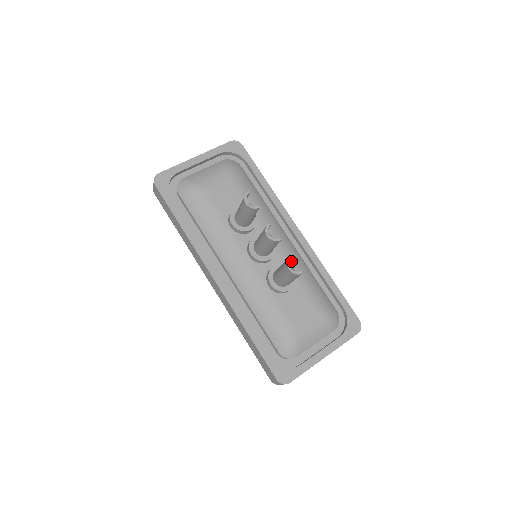
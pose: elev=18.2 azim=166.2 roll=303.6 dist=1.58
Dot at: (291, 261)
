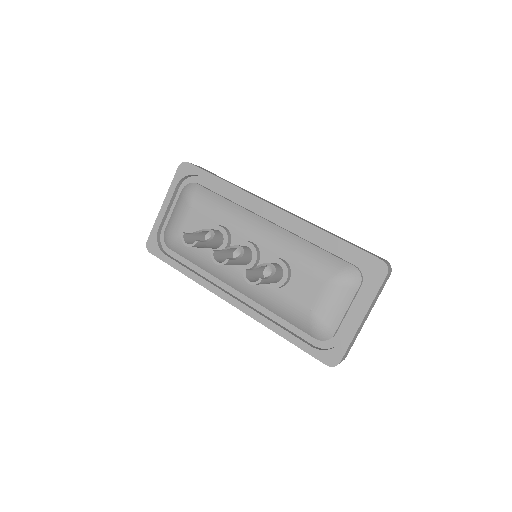
Dot at: (278, 248)
